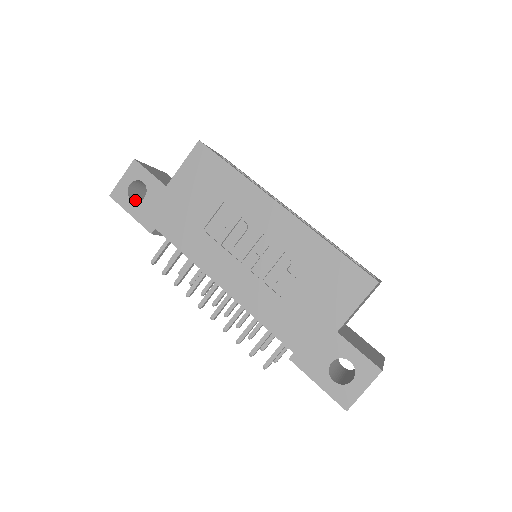
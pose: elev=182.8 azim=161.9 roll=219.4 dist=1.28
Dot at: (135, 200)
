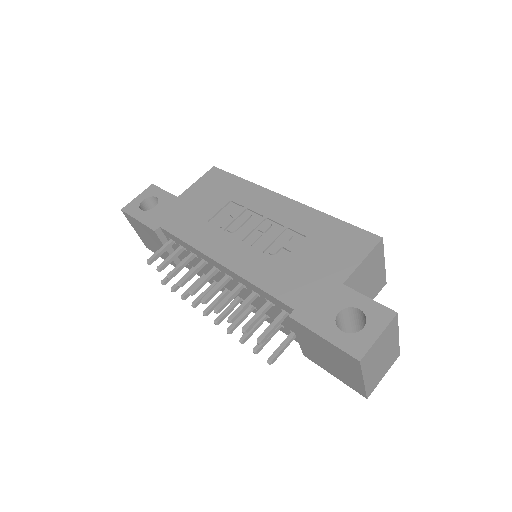
Dot at: occluded
